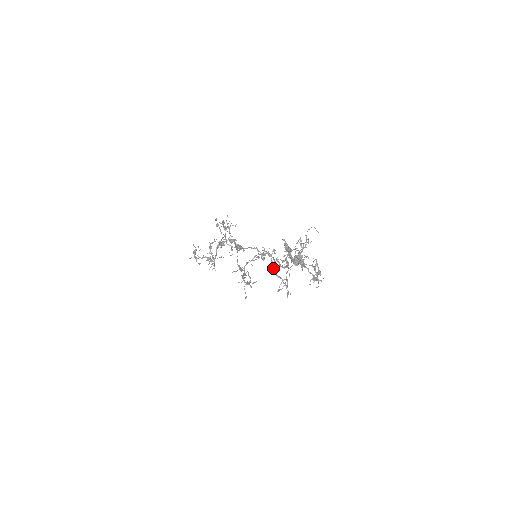
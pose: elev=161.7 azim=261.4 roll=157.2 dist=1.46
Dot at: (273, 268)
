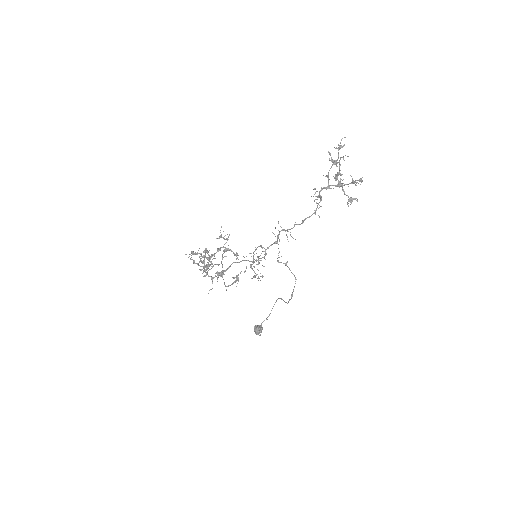
Dot at: (288, 241)
